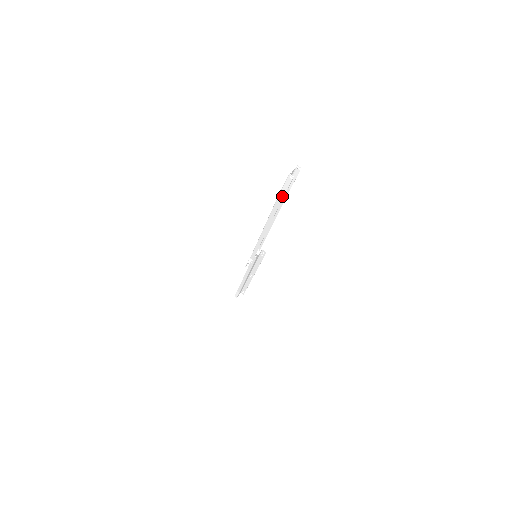
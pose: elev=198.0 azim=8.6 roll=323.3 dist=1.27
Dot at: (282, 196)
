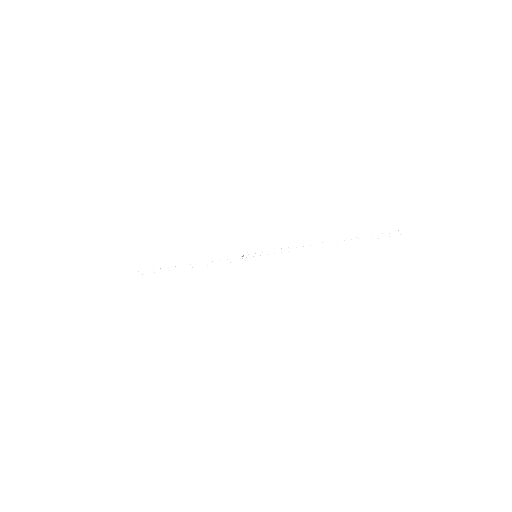
Dot at: (381, 241)
